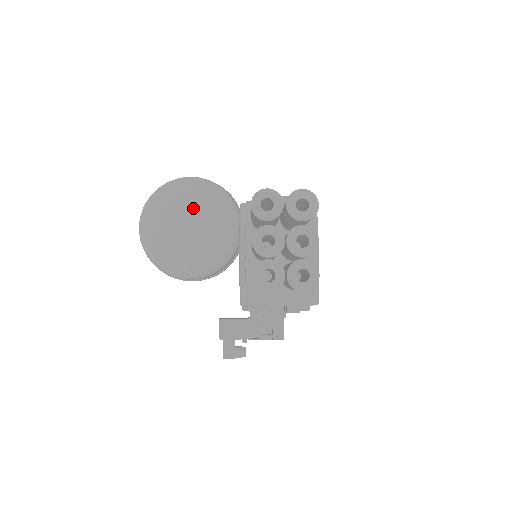
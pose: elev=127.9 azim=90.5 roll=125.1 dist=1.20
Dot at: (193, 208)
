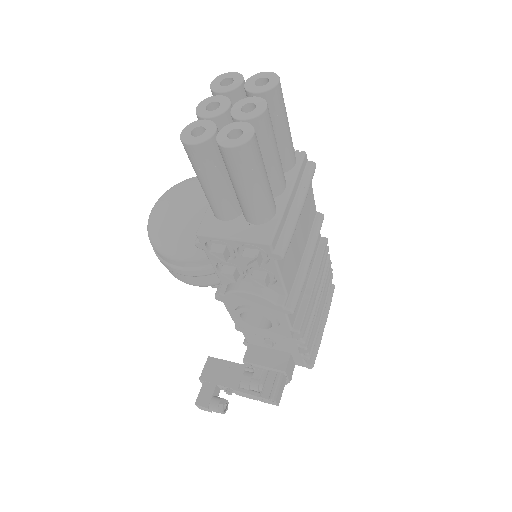
Dot at: occluded
